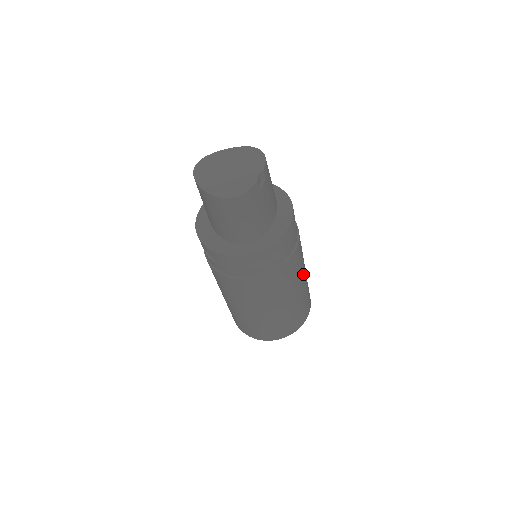
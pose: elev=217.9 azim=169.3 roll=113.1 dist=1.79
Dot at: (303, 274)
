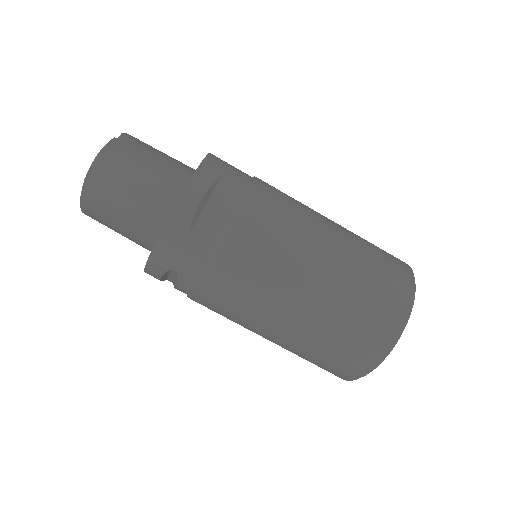
Dot at: (320, 216)
